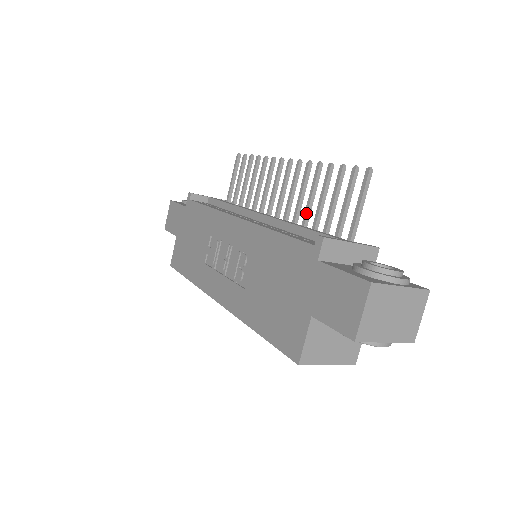
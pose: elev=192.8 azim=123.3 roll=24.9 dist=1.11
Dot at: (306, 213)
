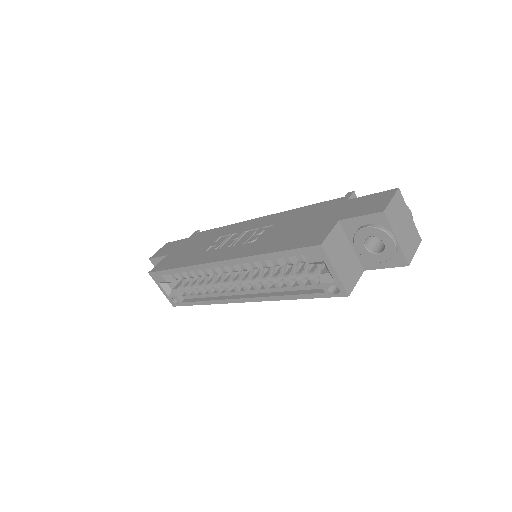
Dot at: occluded
